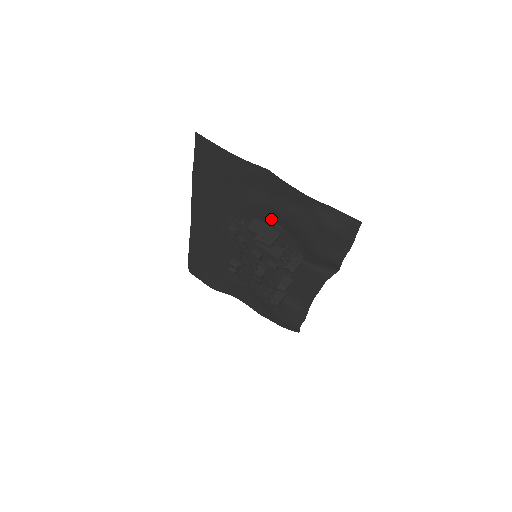
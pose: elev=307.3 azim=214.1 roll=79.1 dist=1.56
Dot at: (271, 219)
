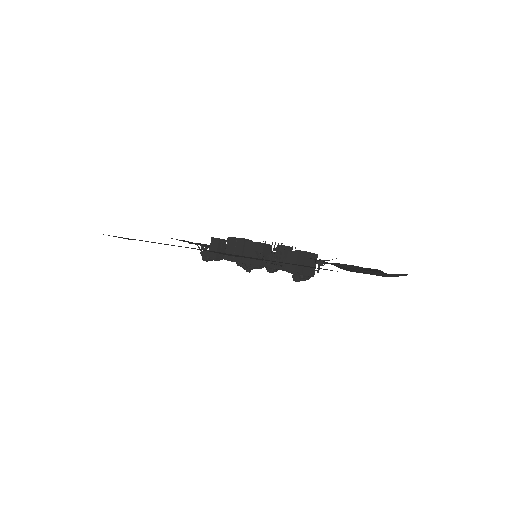
Dot at: occluded
